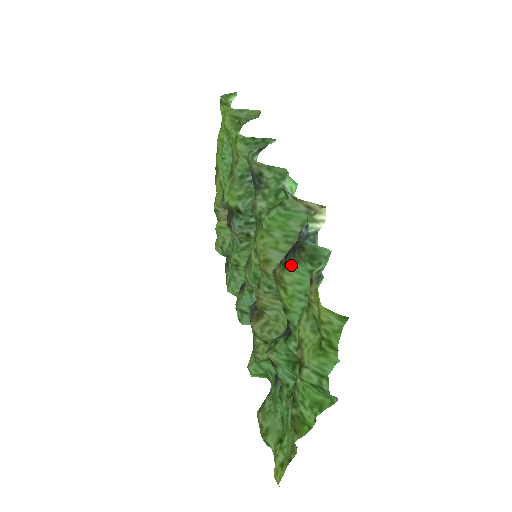
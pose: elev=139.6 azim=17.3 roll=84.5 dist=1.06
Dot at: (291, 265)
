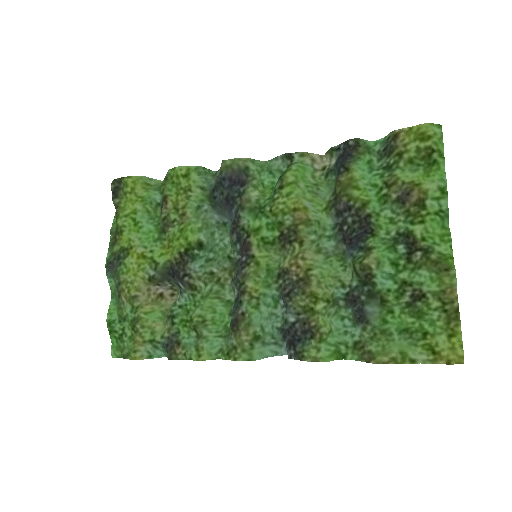
Dot at: (354, 165)
